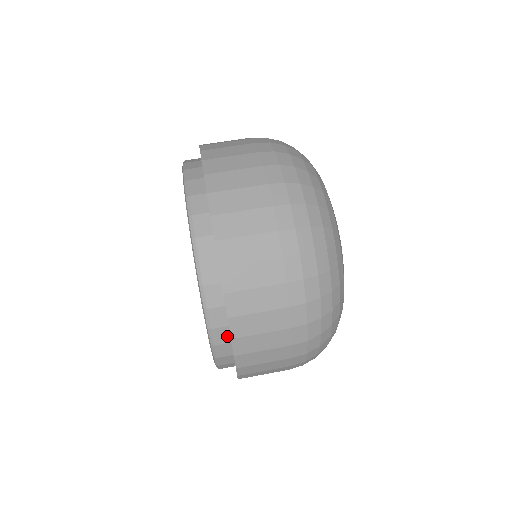
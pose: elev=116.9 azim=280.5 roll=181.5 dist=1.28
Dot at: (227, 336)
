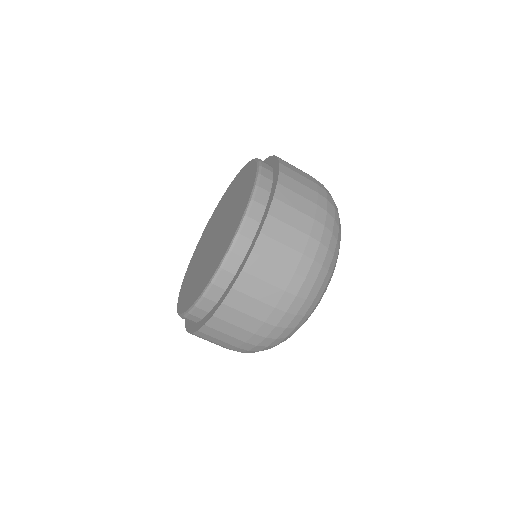
Dot at: (192, 322)
